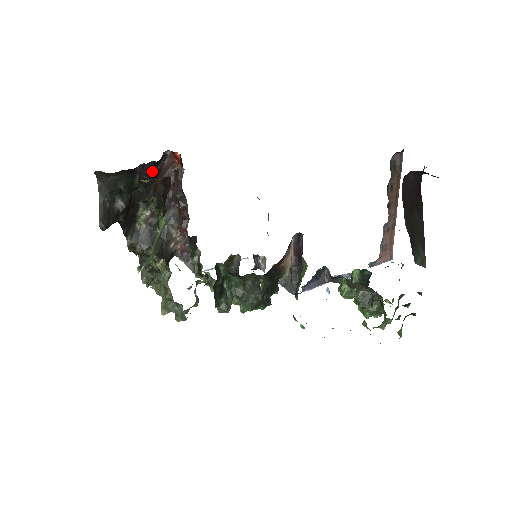
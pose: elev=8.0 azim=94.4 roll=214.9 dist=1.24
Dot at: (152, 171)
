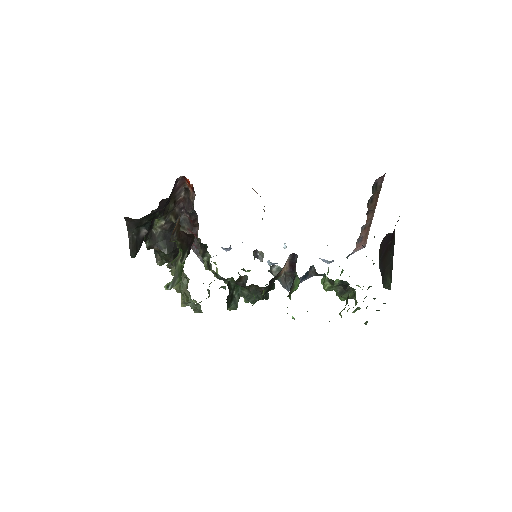
Dot at: (169, 200)
